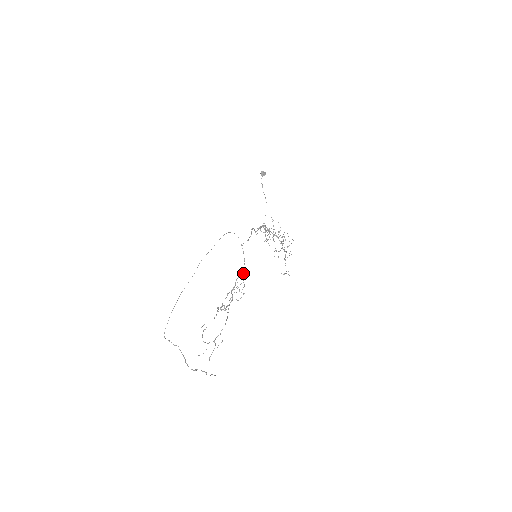
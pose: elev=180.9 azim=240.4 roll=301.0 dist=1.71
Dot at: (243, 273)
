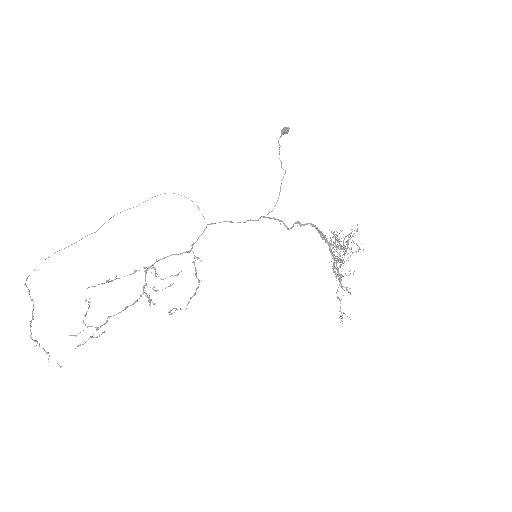
Dot at: (194, 261)
